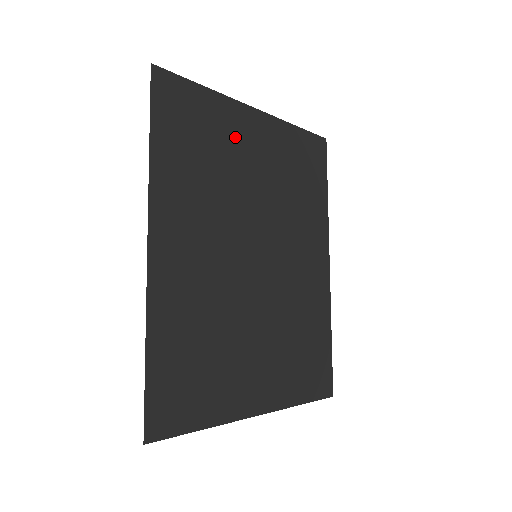
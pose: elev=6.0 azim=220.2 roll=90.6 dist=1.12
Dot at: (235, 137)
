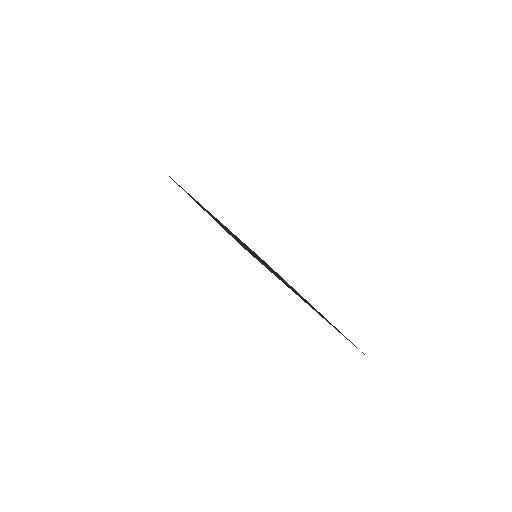
Dot at: occluded
